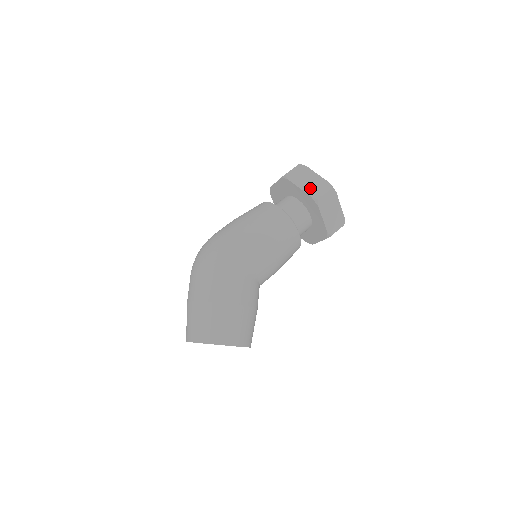
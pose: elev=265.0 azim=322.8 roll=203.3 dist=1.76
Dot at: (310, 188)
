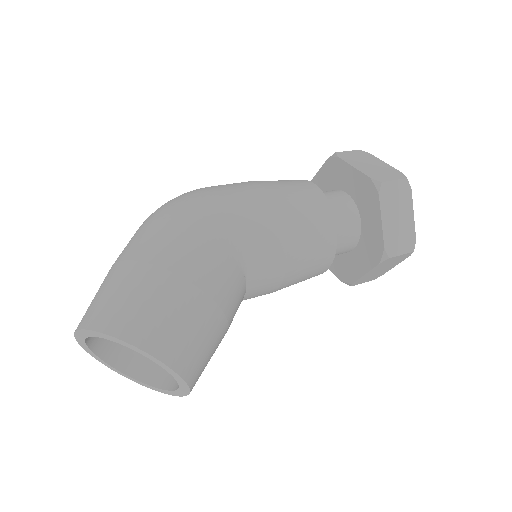
Dot at: (370, 170)
